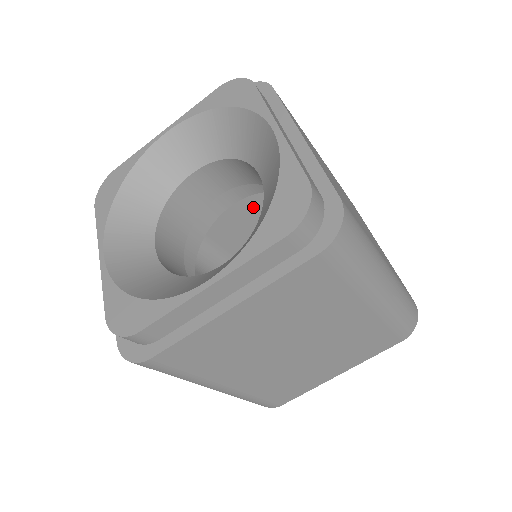
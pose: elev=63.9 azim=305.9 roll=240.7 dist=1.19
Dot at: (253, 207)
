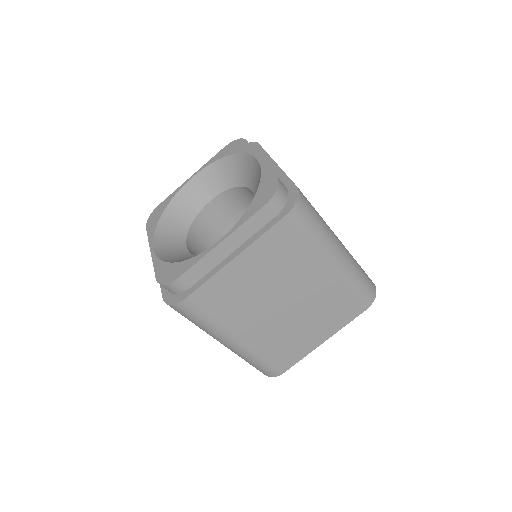
Dot at: occluded
